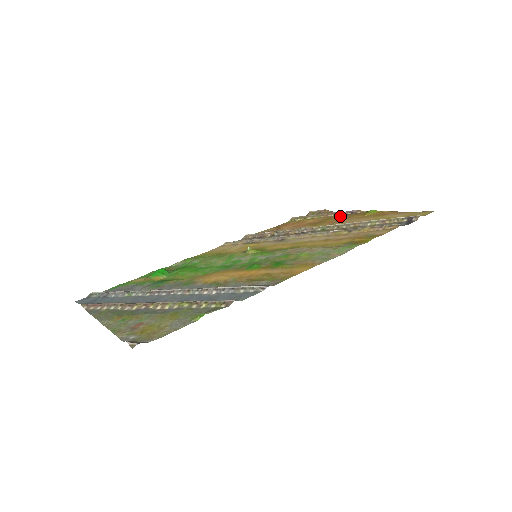
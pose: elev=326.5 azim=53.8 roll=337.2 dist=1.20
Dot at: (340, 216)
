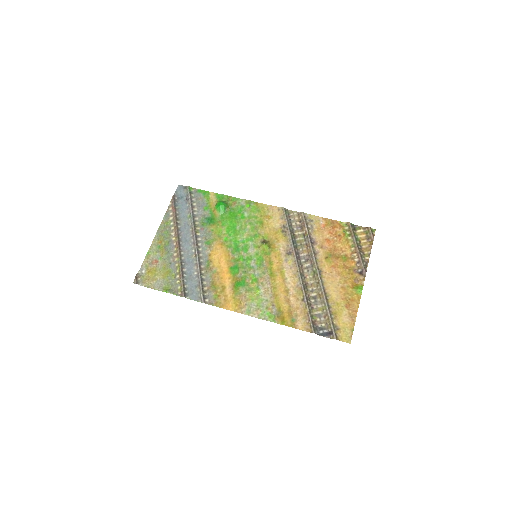
Dot at: (352, 266)
